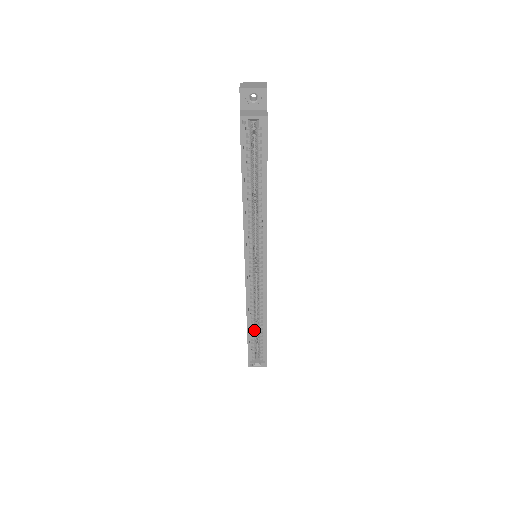
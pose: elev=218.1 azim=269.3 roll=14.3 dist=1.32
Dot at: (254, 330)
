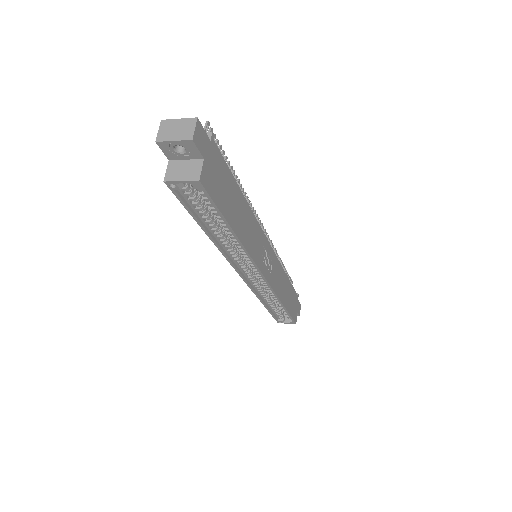
Dot at: (273, 305)
